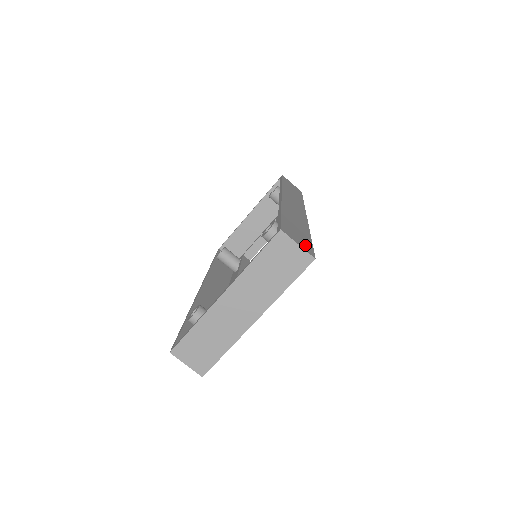
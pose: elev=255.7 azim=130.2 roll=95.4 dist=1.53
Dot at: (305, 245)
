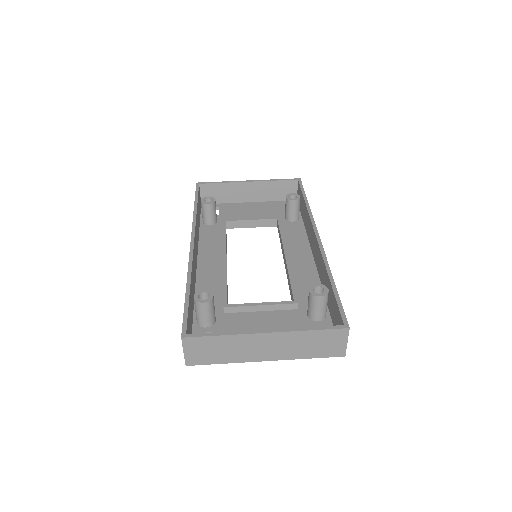
Dot at: occluded
